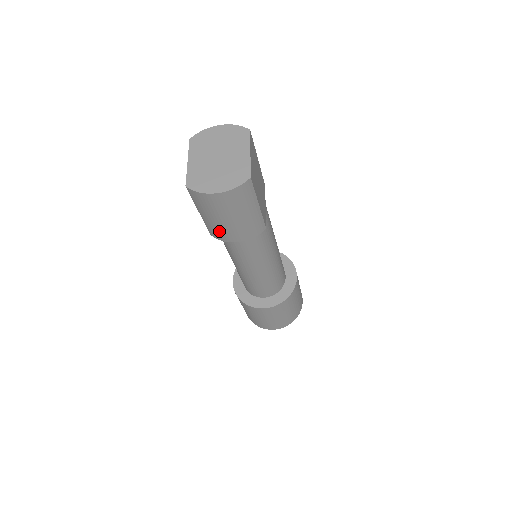
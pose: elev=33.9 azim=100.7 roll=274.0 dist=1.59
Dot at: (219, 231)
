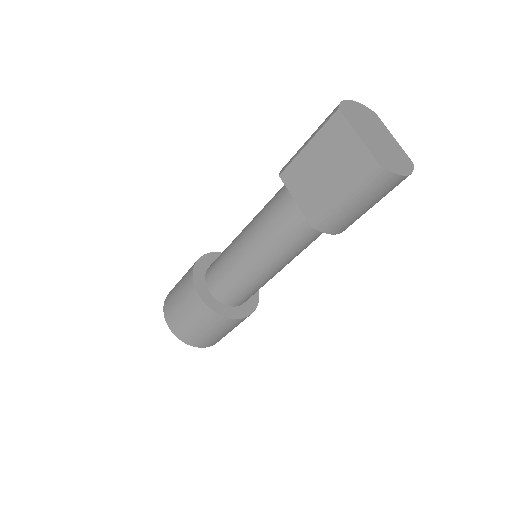
Dot at: (341, 221)
